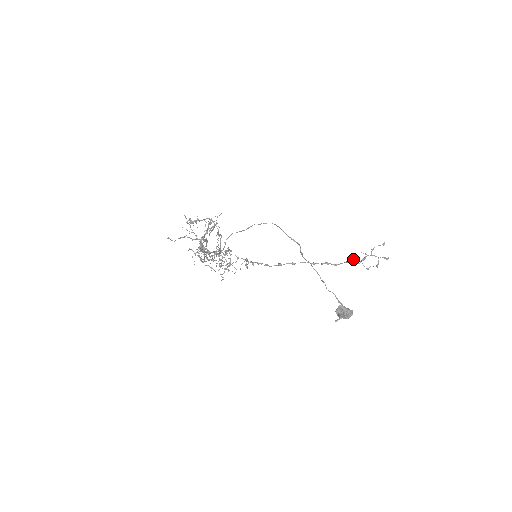
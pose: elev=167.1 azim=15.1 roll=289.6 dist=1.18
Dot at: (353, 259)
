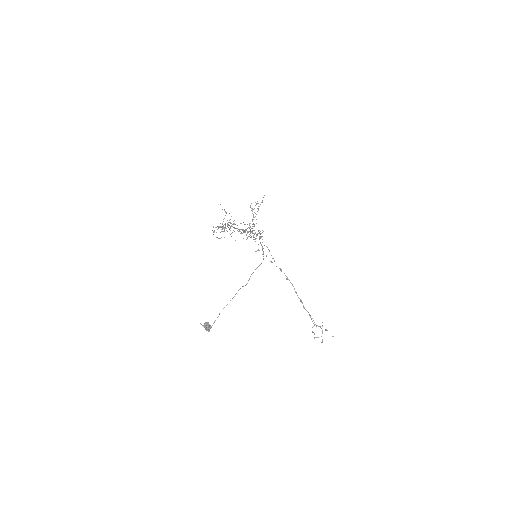
Dot at: occluded
